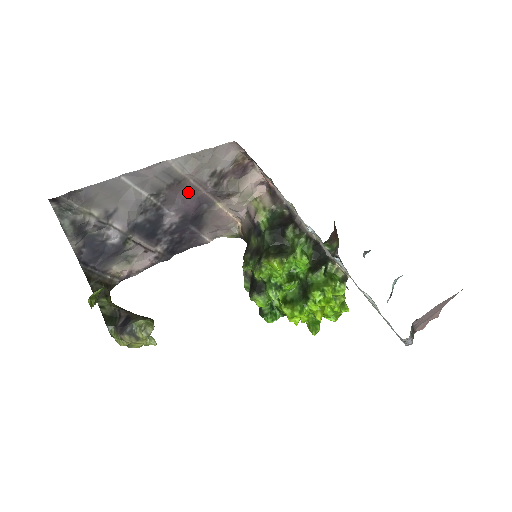
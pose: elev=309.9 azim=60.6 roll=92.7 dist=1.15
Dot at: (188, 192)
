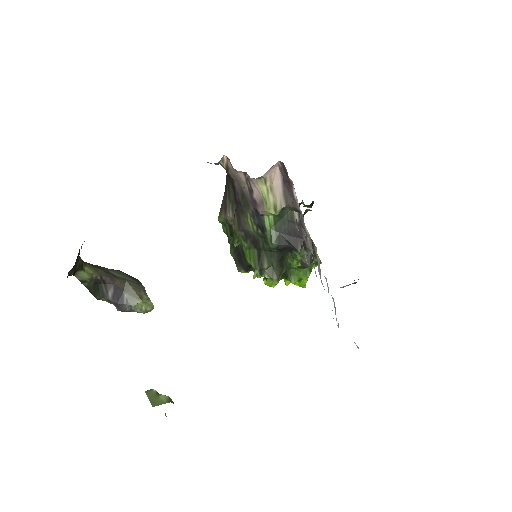
Dot at: occluded
